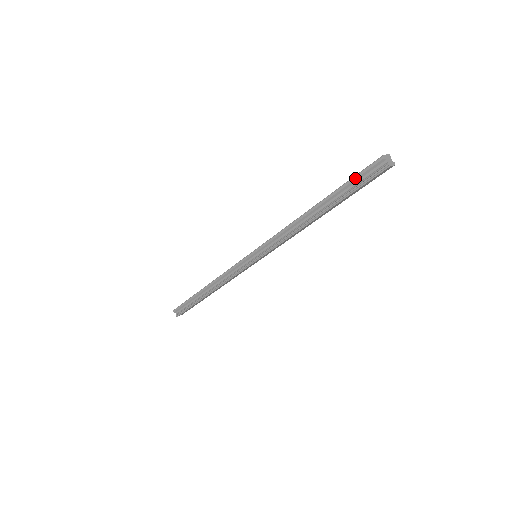
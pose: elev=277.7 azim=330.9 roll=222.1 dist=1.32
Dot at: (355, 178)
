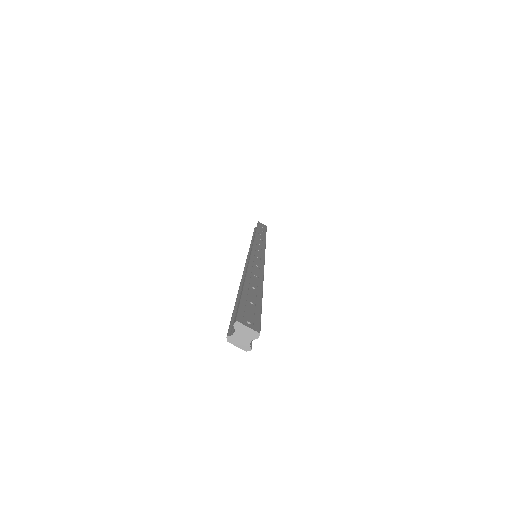
Dot at: (239, 303)
